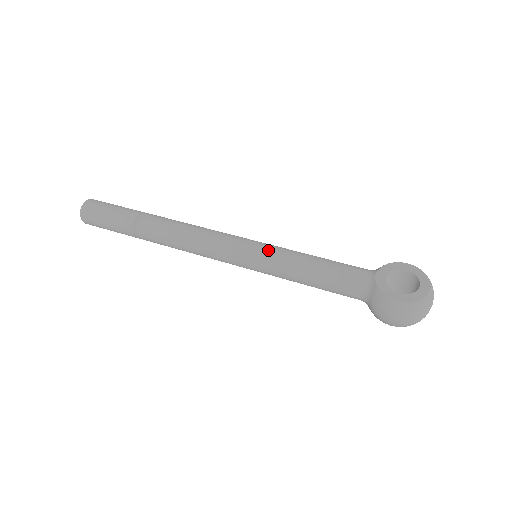
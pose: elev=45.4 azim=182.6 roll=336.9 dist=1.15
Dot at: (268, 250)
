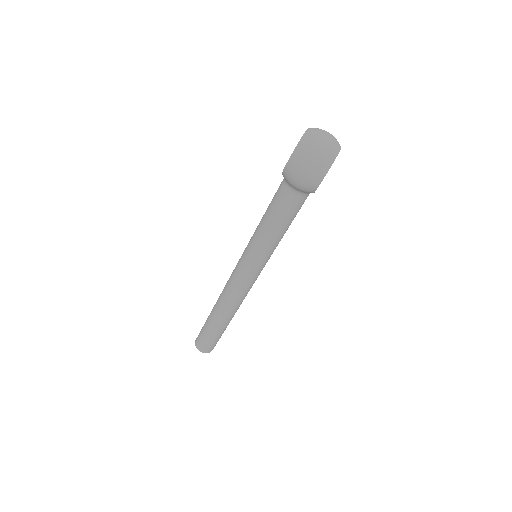
Dot at: (249, 242)
